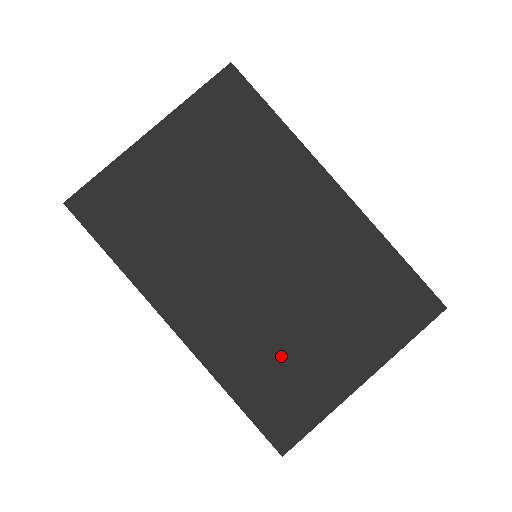
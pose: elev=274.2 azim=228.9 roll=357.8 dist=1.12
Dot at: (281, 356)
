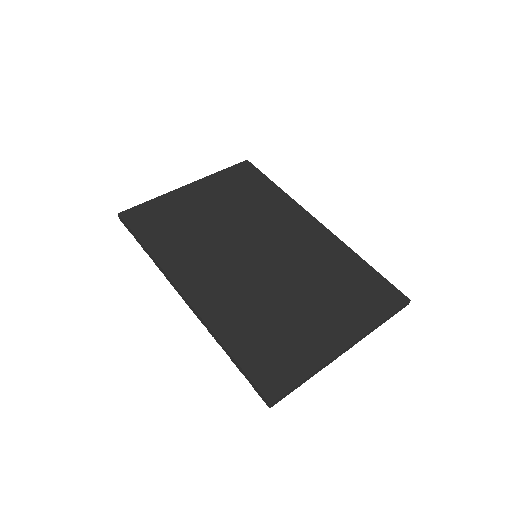
Dot at: (273, 321)
